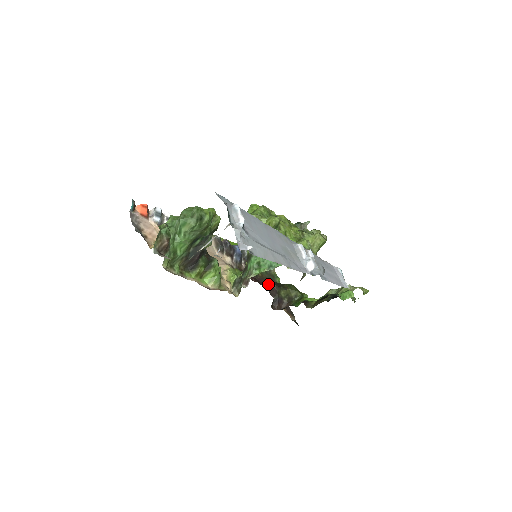
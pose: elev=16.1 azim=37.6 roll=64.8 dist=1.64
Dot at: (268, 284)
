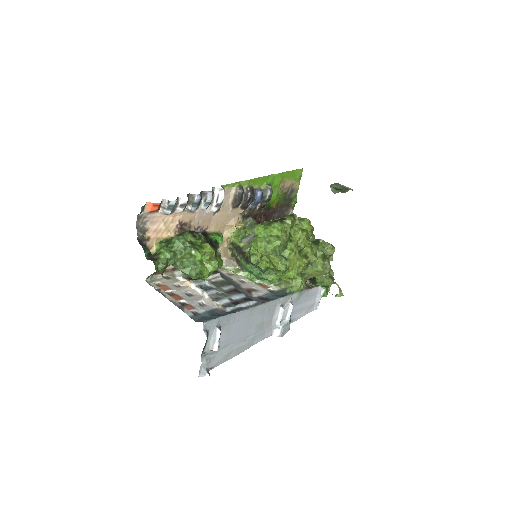
Dot at: (279, 213)
